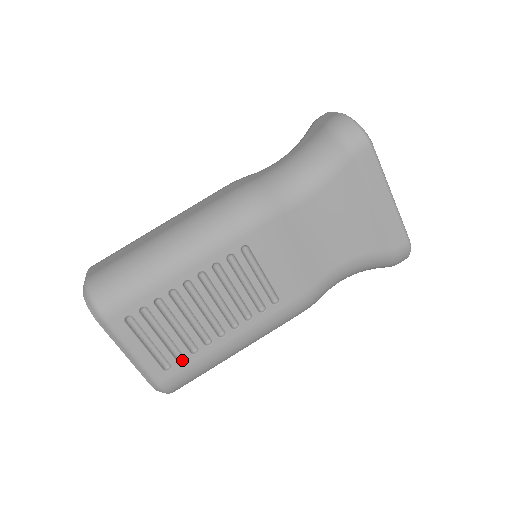
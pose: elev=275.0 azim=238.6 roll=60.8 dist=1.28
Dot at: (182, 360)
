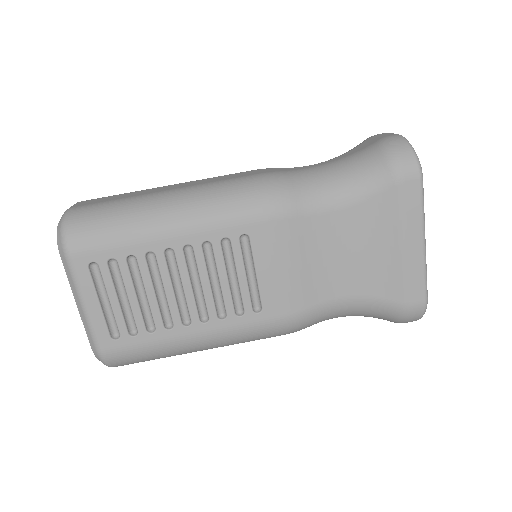
Dot at: (134, 334)
